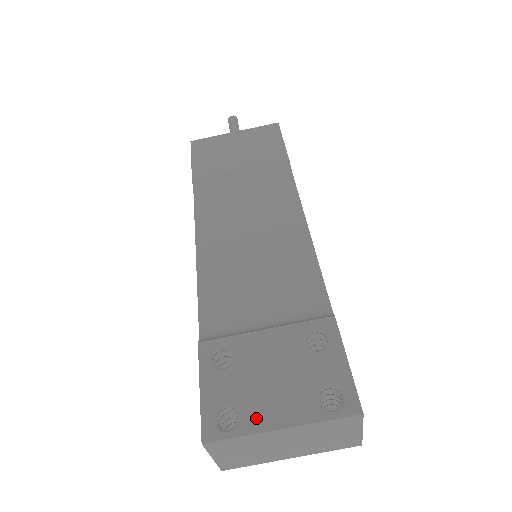
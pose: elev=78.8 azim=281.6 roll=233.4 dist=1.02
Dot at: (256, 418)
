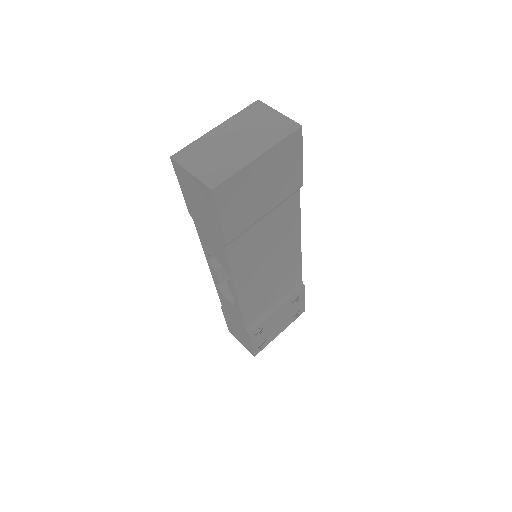
Dot at: occluded
